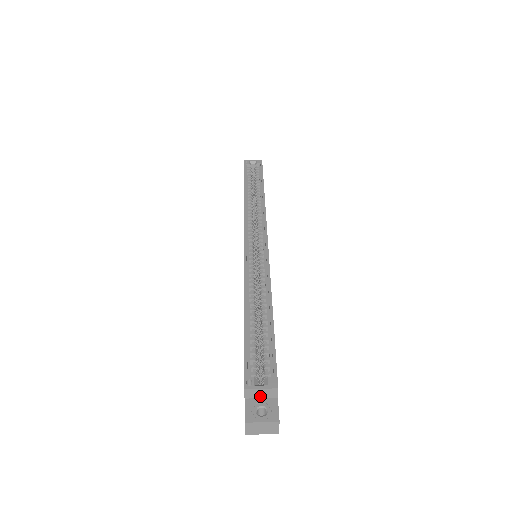
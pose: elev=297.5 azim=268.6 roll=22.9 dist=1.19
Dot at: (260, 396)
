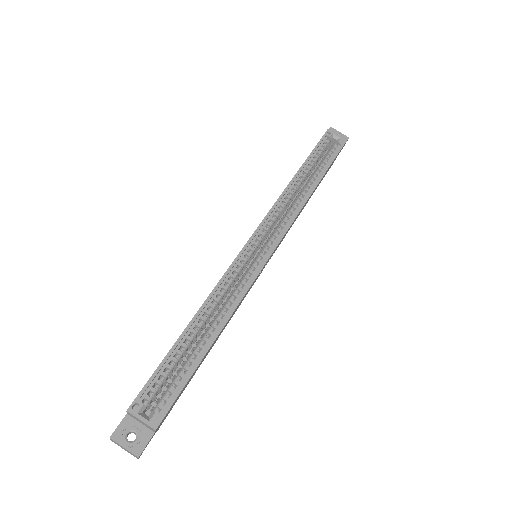
Dot at: (140, 422)
